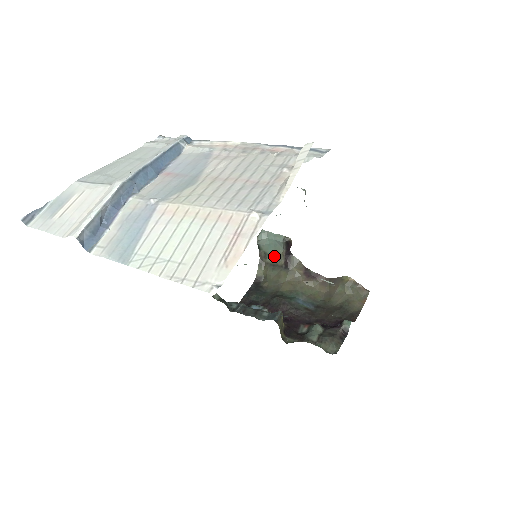
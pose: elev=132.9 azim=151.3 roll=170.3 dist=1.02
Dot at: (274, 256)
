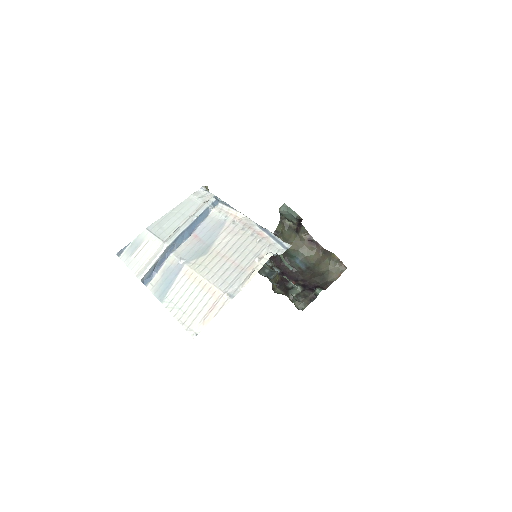
Dot at: (291, 221)
